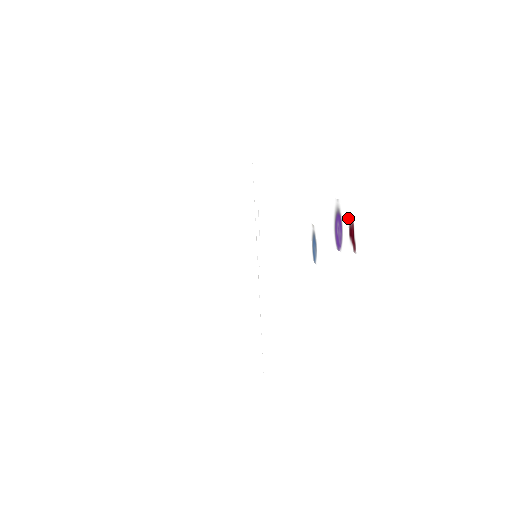
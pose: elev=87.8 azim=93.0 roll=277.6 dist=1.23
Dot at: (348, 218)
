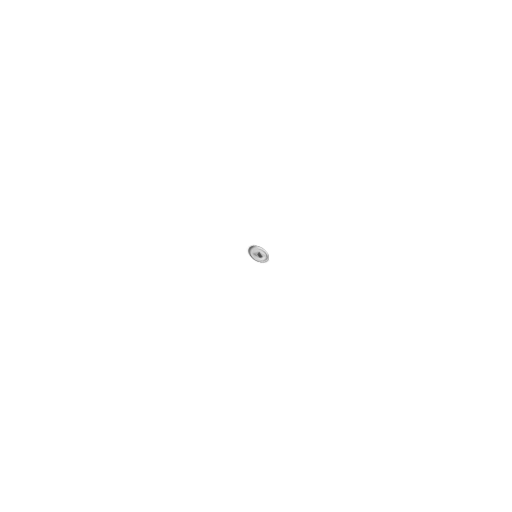
Dot at: occluded
